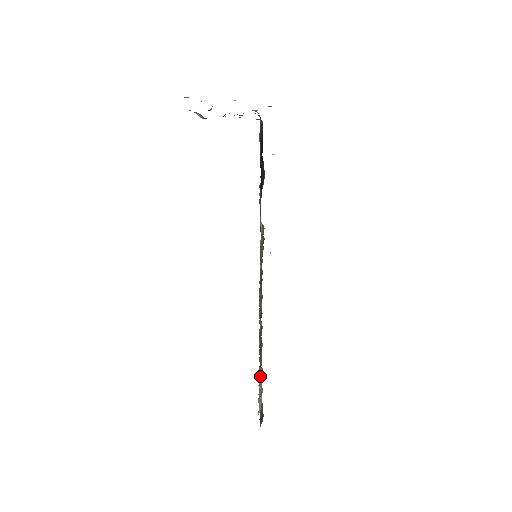
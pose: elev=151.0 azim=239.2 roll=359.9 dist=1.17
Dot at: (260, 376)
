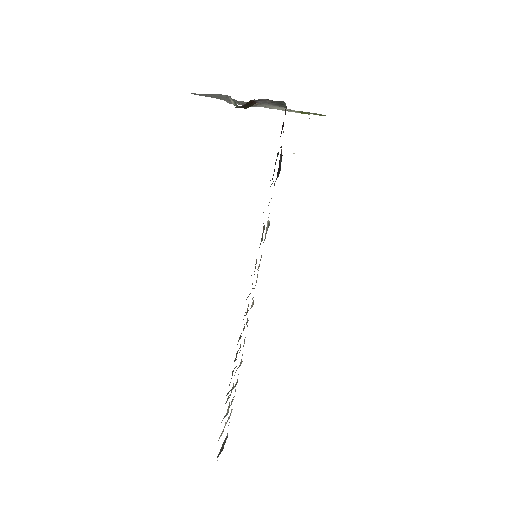
Dot at: (229, 391)
